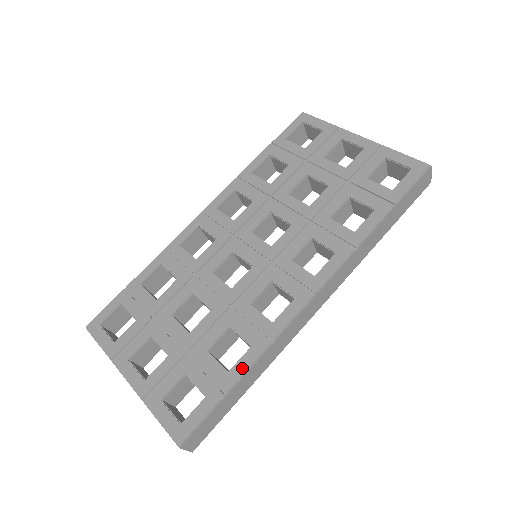
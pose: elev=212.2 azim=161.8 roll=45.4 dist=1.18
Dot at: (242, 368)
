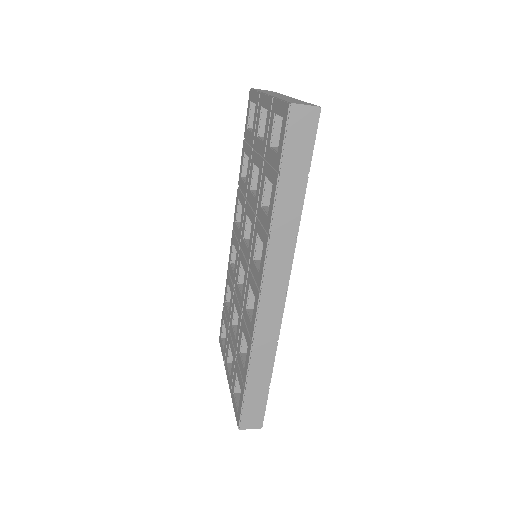
Dot at: (246, 366)
